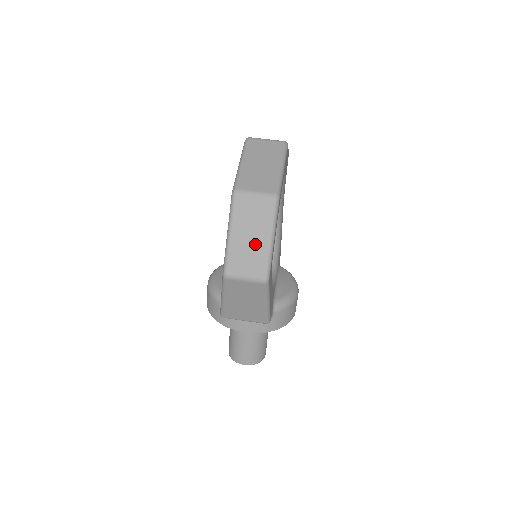
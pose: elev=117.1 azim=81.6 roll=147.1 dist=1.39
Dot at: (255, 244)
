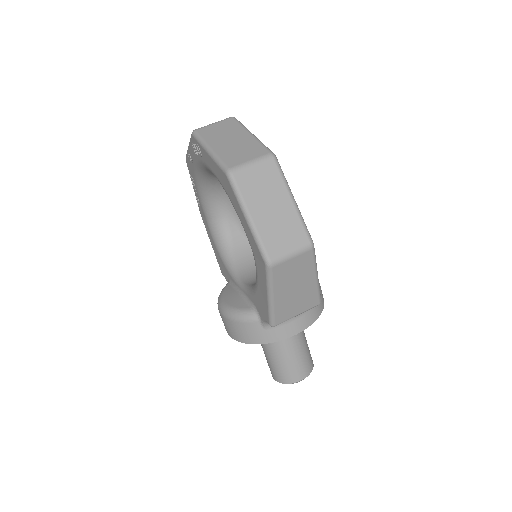
Dot at: (280, 213)
